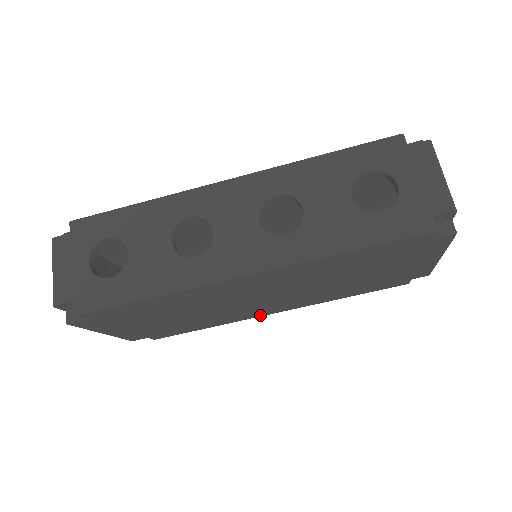
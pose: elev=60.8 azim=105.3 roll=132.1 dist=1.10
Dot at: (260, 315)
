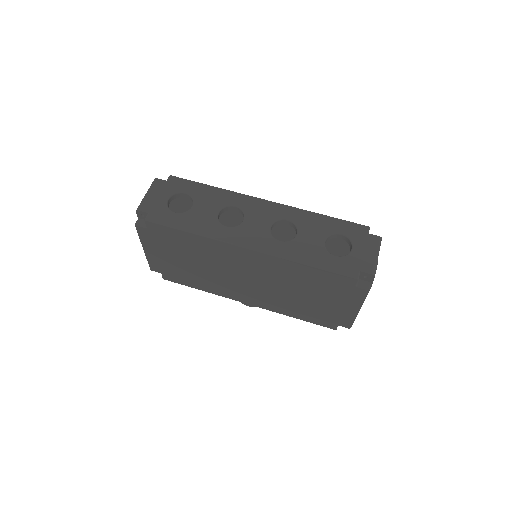
Dot at: (236, 299)
